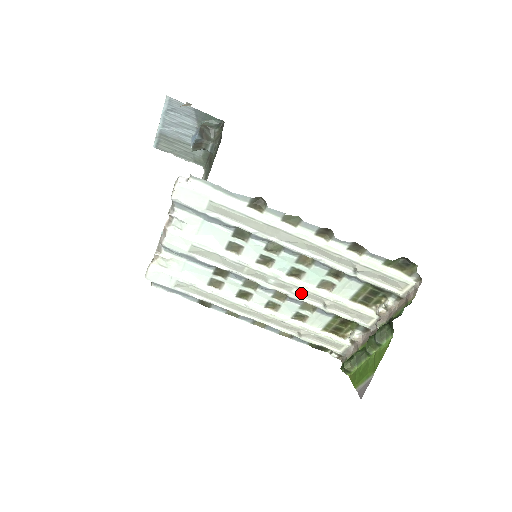
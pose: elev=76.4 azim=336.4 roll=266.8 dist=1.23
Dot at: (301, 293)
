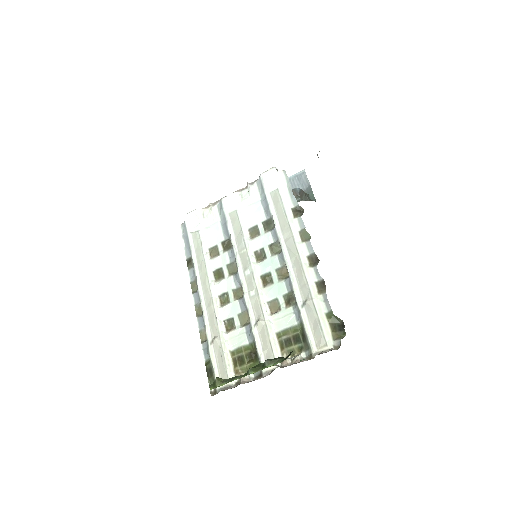
Dot at: (254, 298)
